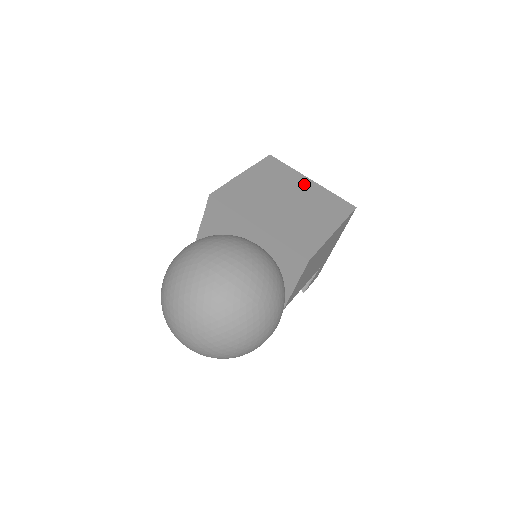
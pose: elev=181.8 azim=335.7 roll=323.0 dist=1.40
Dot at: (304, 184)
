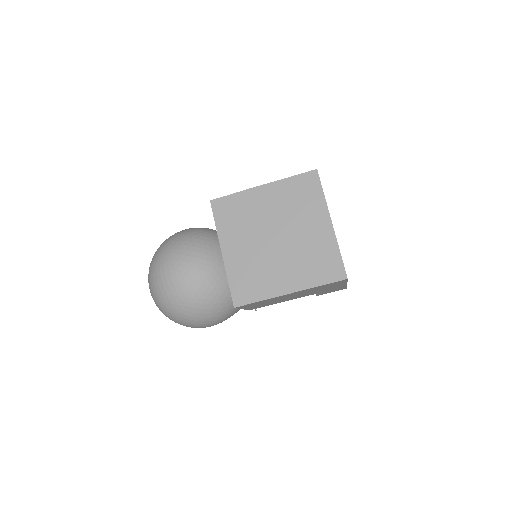
Dot at: (316, 224)
